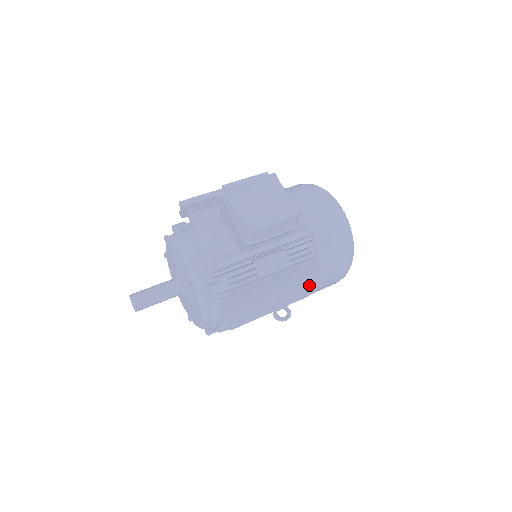
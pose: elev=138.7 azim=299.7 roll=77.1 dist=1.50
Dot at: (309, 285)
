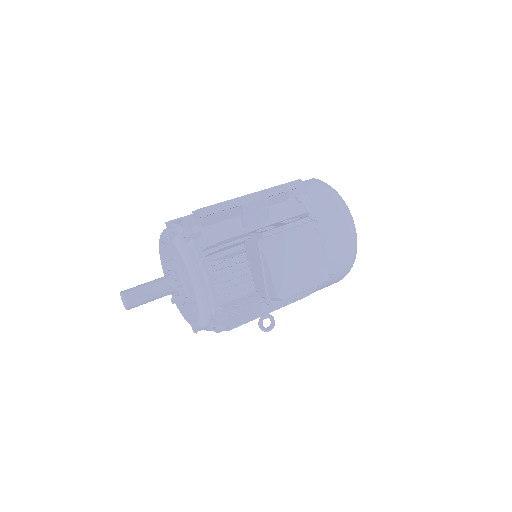
Dot at: occluded
